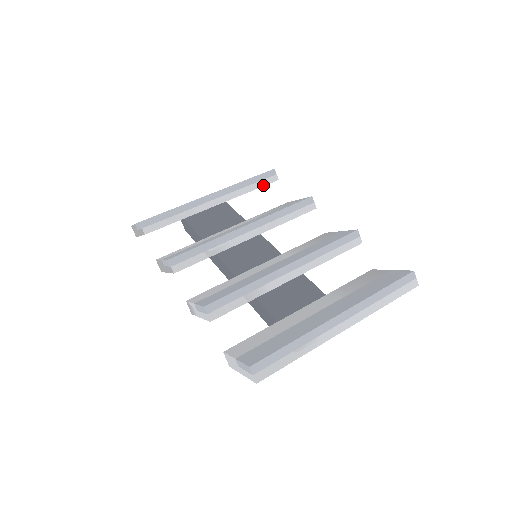
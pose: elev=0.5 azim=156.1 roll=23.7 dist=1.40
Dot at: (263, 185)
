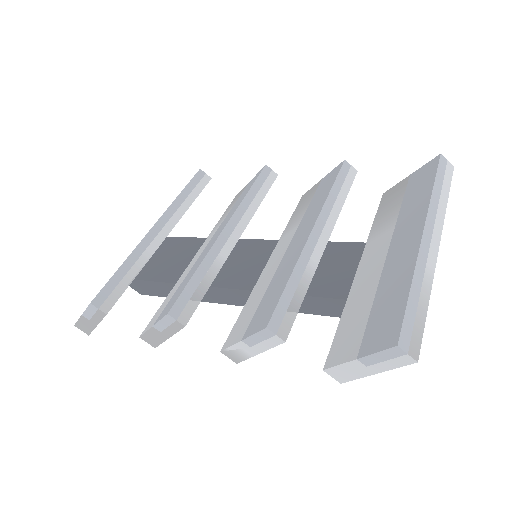
Dot at: (200, 191)
